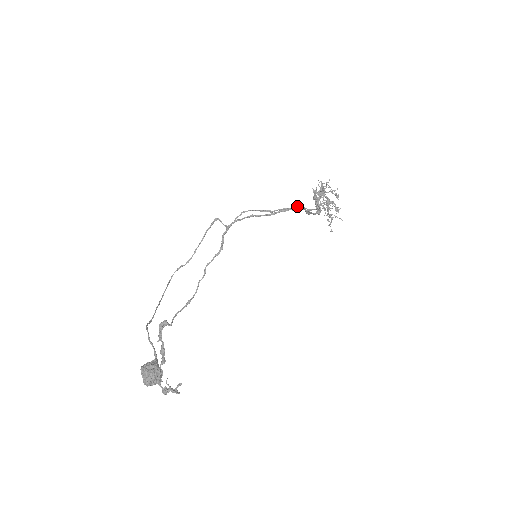
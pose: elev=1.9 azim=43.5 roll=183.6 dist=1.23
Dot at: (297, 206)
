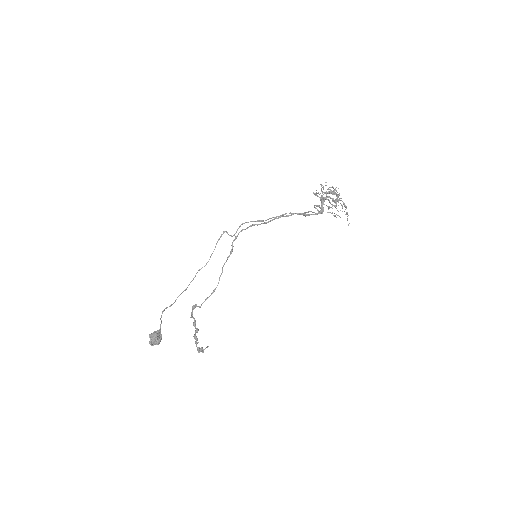
Dot at: (284, 214)
